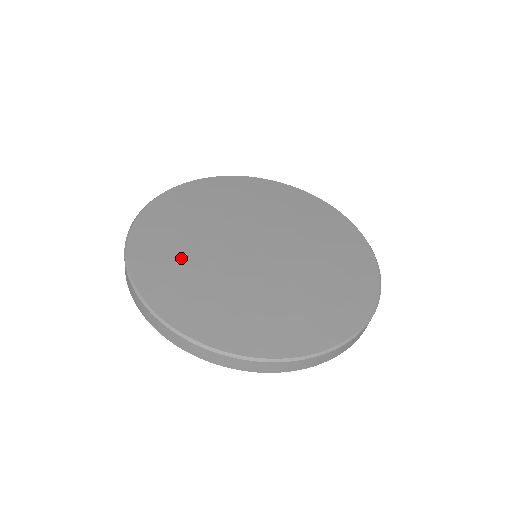
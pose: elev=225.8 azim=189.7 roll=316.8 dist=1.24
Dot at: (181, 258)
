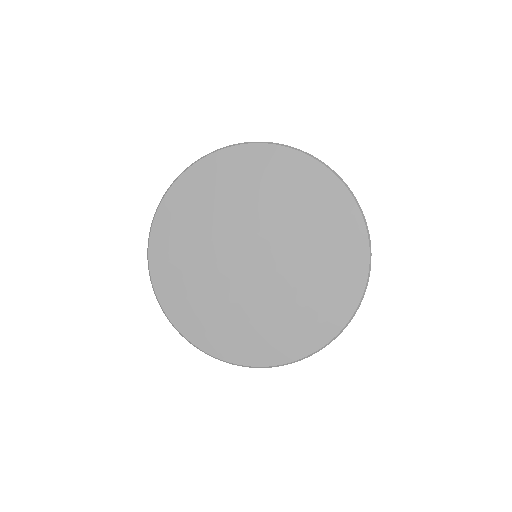
Dot at: (194, 225)
